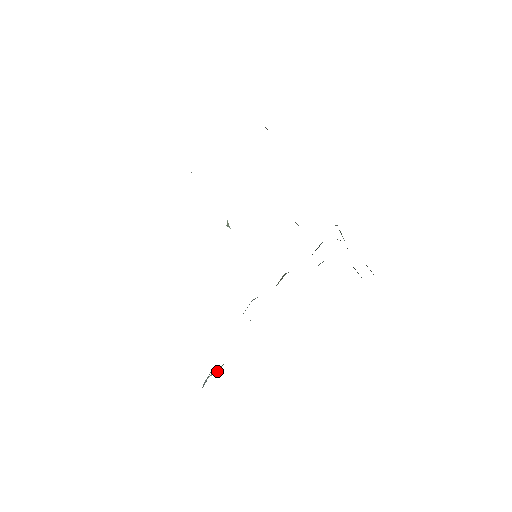
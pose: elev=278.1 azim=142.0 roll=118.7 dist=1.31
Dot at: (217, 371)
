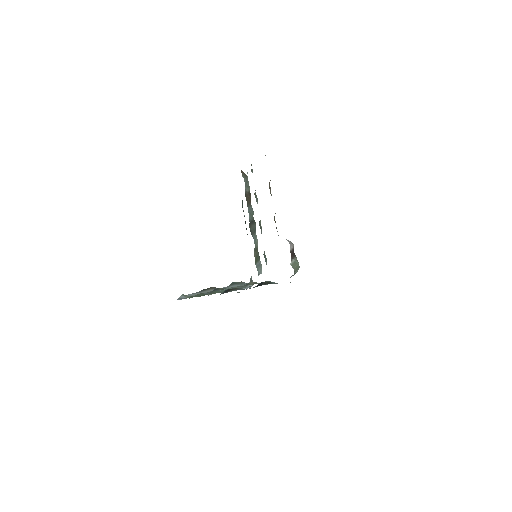
Dot at: occluded
